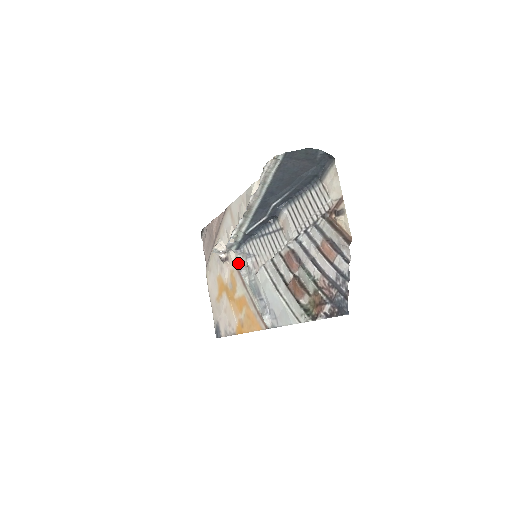
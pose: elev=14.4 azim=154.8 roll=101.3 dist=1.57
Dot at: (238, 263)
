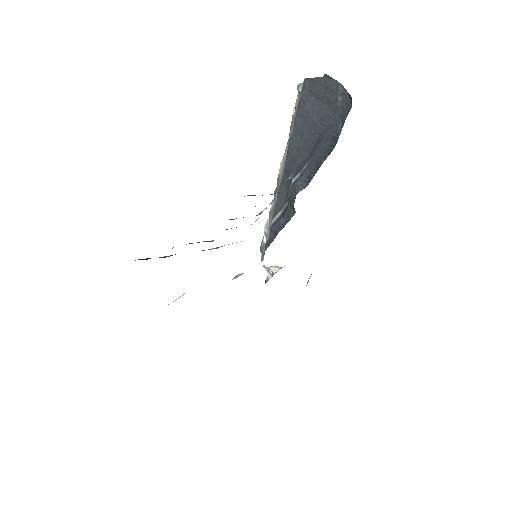
Dot at: occluded
